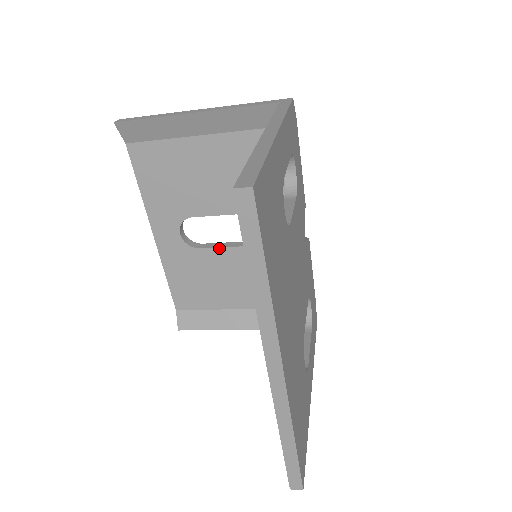
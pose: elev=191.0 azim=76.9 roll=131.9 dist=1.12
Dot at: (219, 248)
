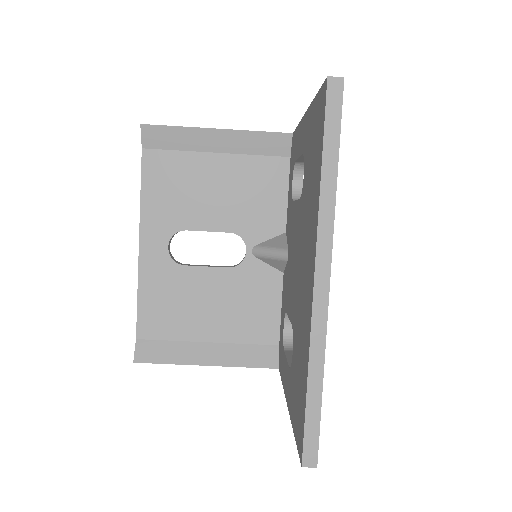
Dot at: (204, 267)
